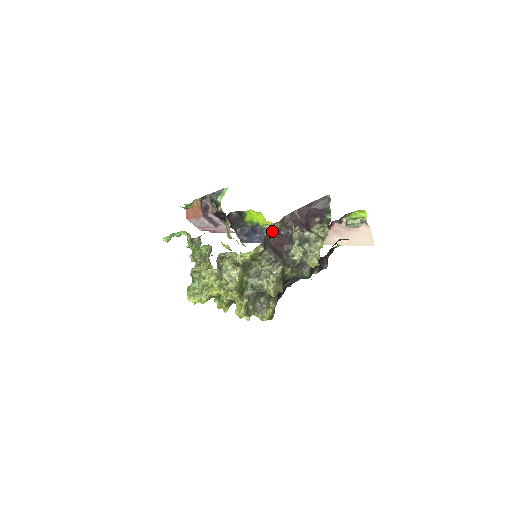
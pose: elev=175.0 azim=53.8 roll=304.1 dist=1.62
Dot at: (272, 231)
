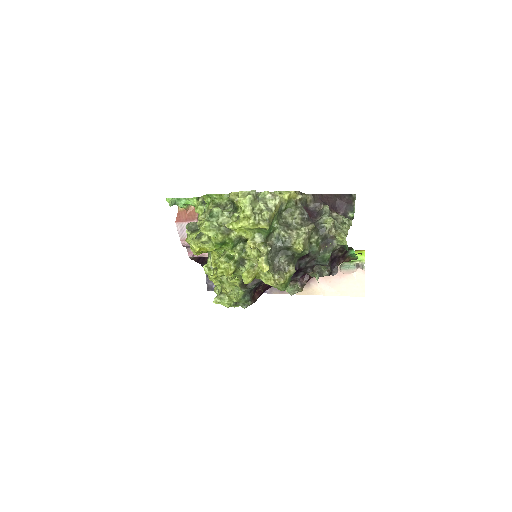
Dot at: (302, 200)
